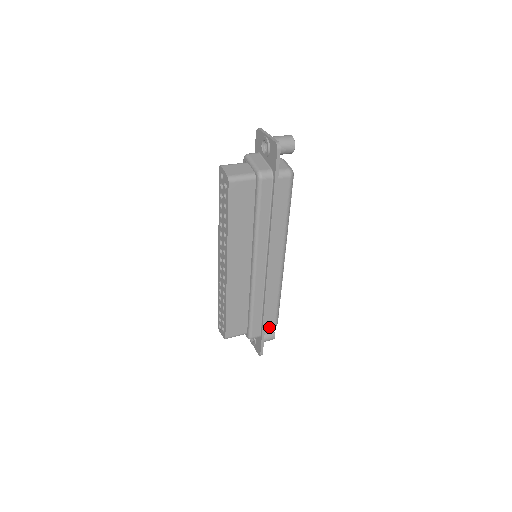
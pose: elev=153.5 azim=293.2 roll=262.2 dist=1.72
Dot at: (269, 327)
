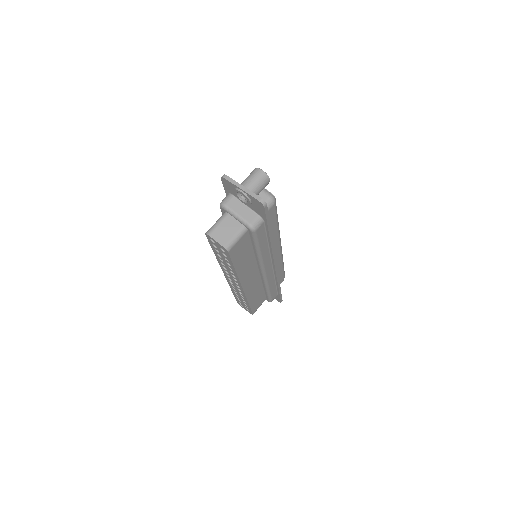
Dot at: occluded
